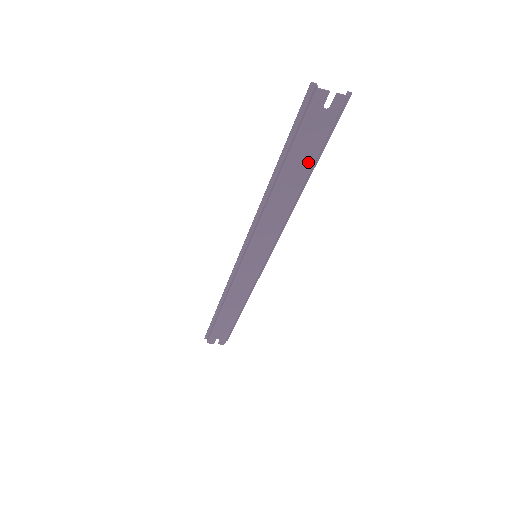
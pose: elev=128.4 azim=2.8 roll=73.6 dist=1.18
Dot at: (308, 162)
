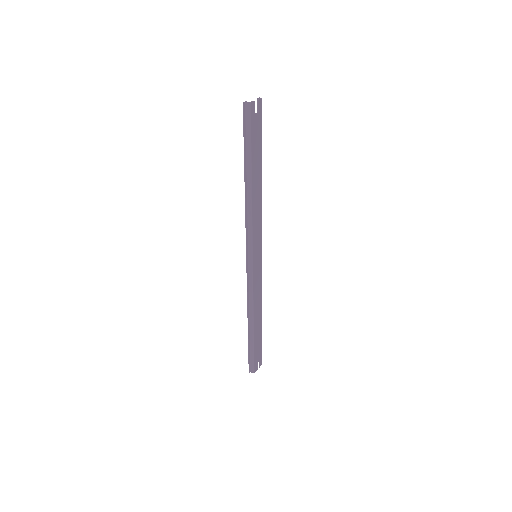
Dot at: (259, 156)
